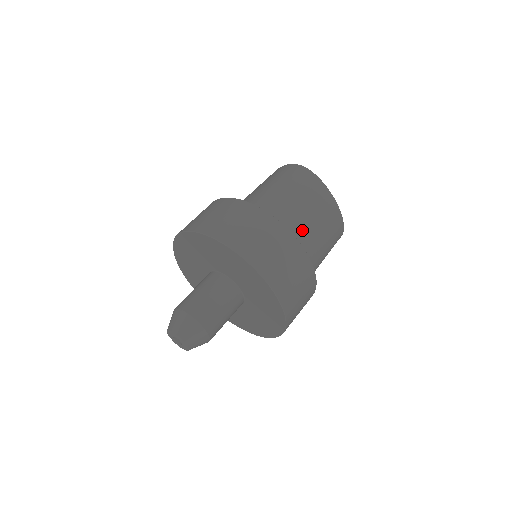
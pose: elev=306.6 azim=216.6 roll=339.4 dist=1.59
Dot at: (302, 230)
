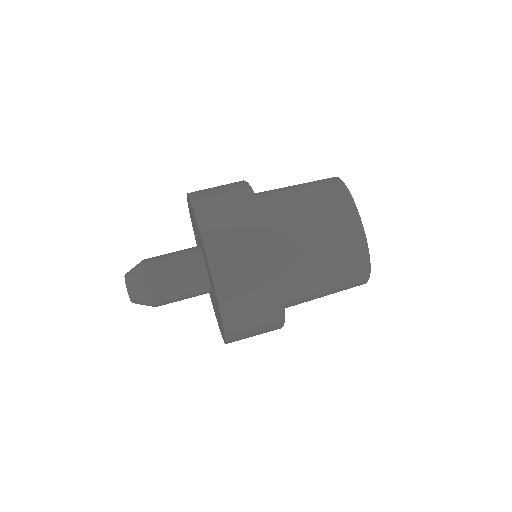
Dot at: (294, 228)
